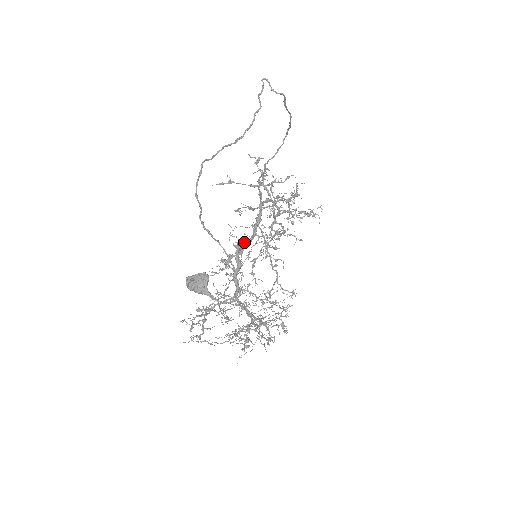
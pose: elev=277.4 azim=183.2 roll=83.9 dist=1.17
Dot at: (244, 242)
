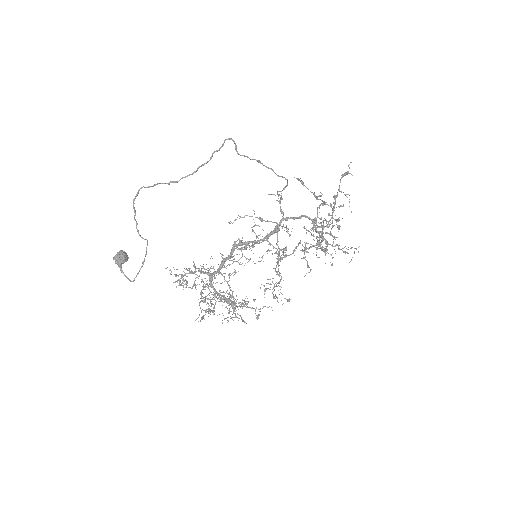
Dot at: (249, 241)
